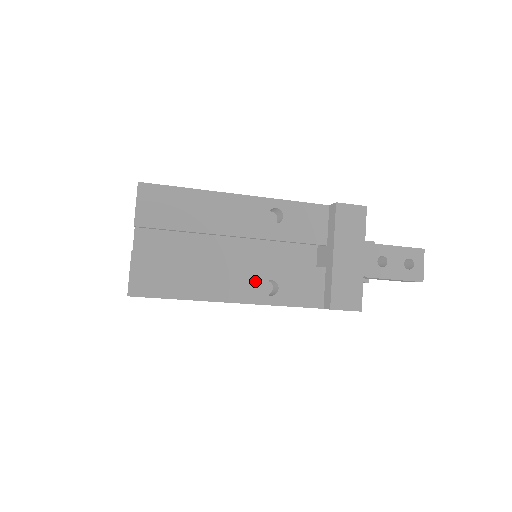
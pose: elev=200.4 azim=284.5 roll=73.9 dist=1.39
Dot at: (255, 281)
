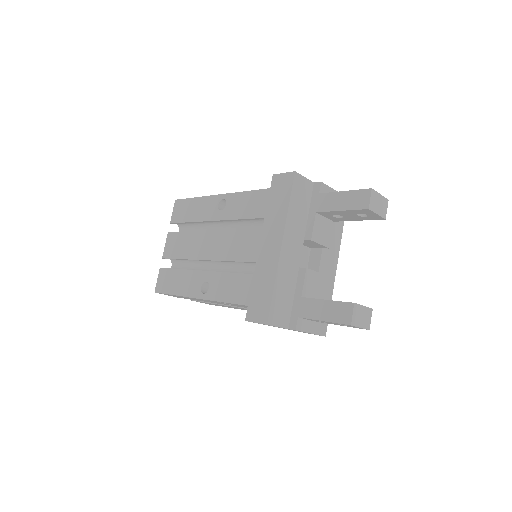
Dot at: occluded
